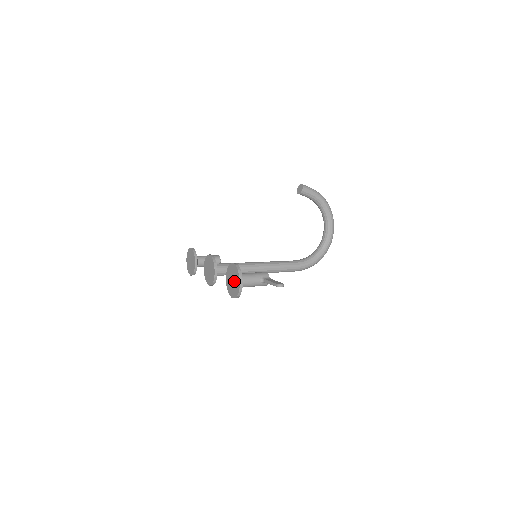
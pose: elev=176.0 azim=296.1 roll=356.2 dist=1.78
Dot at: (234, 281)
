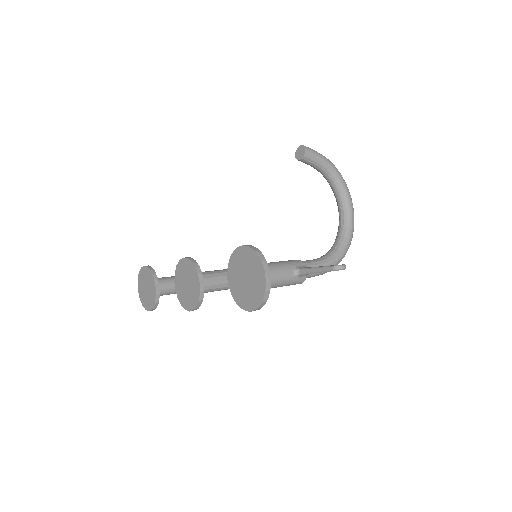
Dot at: (250, 277)
